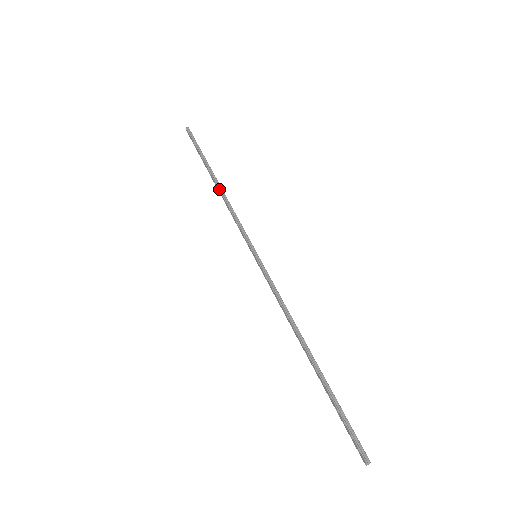
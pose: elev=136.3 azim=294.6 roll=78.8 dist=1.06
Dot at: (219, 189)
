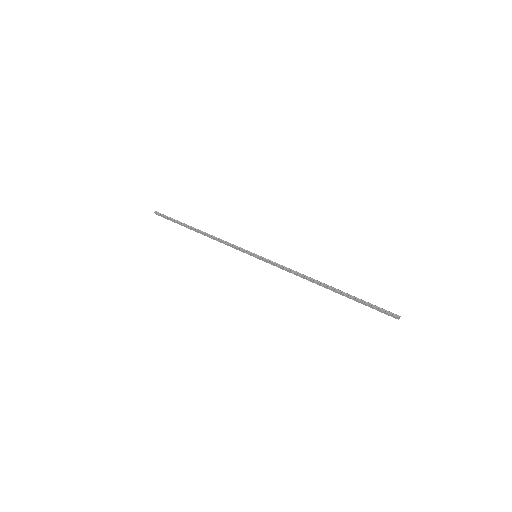
Dot at: (204, 234)
